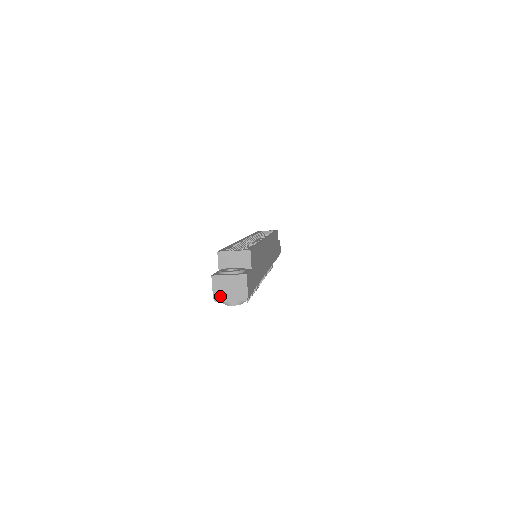
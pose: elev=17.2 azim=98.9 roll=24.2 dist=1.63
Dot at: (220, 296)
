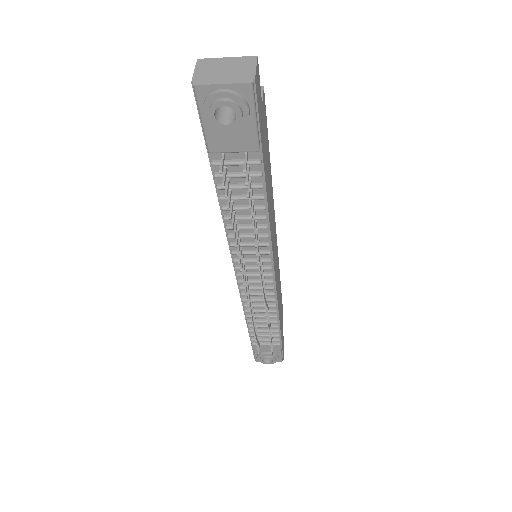
Dot at: (205, 78)
